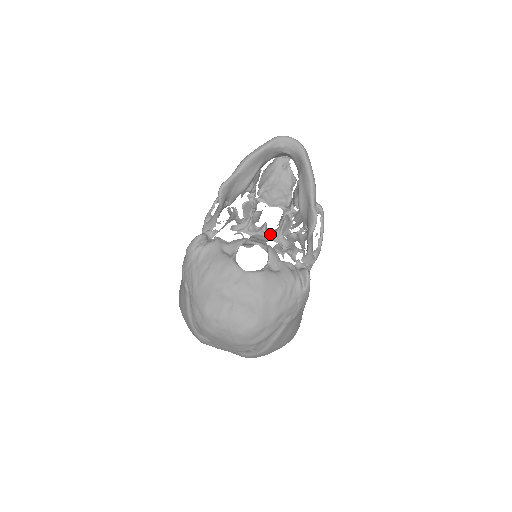
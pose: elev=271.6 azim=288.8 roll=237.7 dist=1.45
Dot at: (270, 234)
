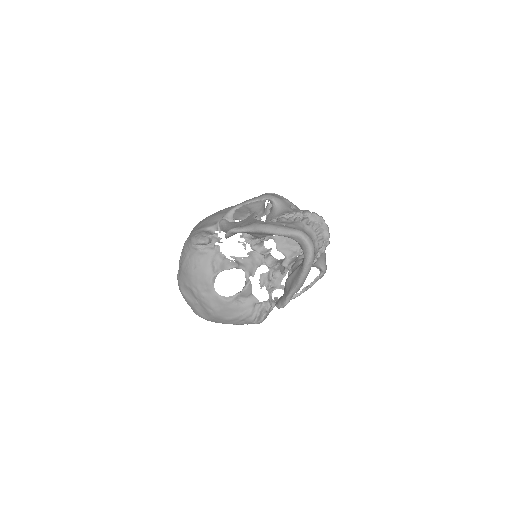
Dot at: (269, 259)
